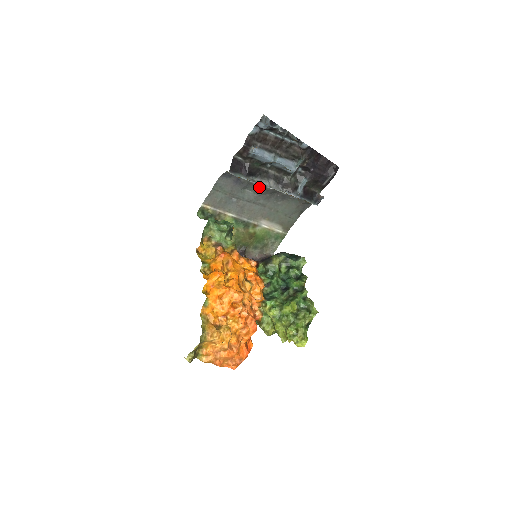
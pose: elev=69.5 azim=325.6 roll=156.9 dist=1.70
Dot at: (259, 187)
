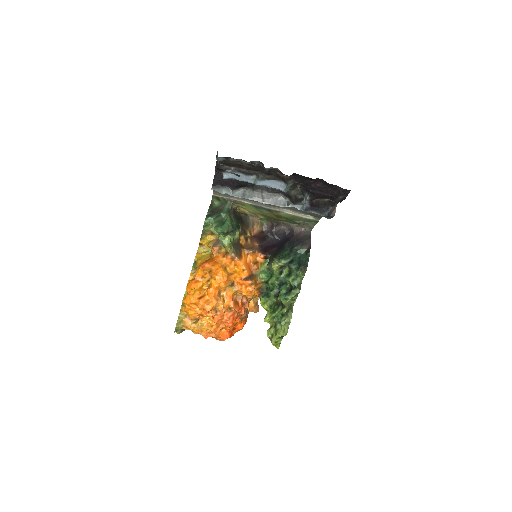
Dot at: occluded
